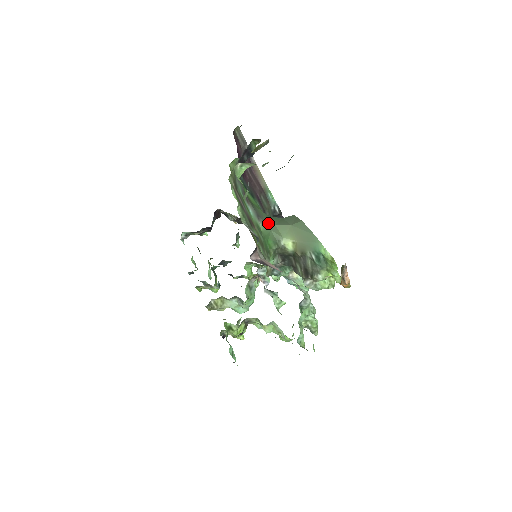
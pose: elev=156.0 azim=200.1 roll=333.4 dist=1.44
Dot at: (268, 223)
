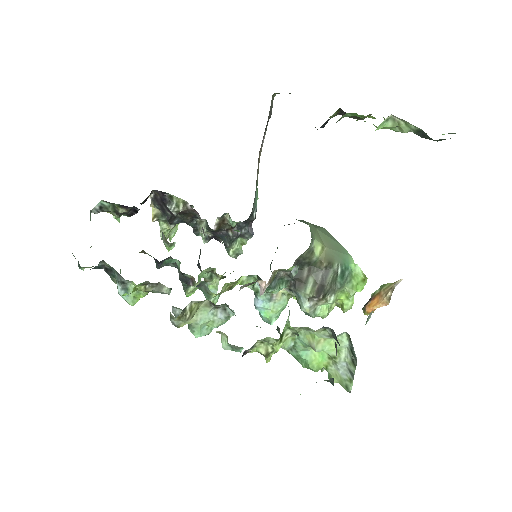
Dot at: occluded
